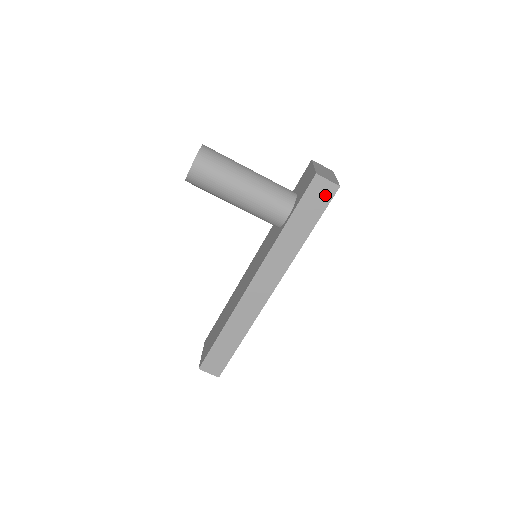
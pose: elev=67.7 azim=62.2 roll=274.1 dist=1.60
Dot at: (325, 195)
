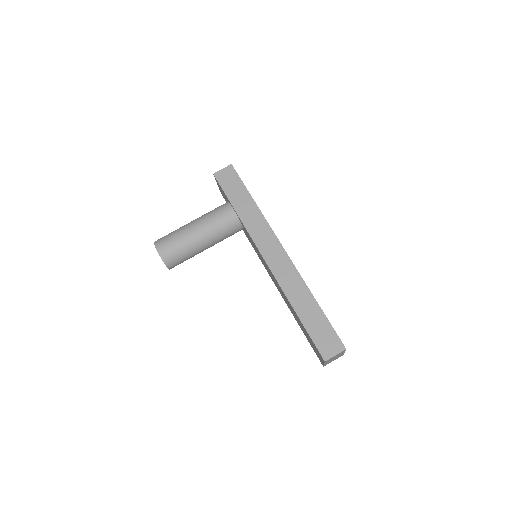
Dot at: (231, 175)
